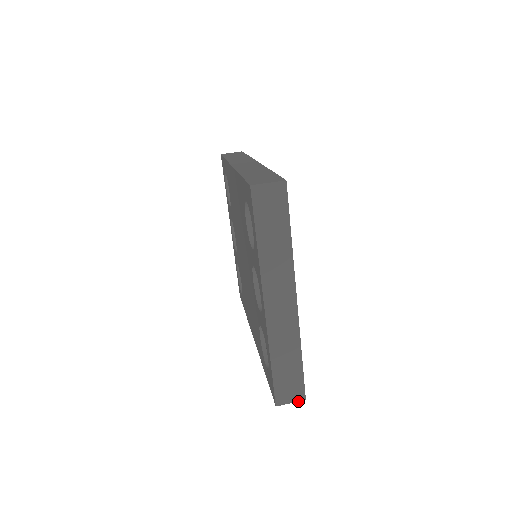
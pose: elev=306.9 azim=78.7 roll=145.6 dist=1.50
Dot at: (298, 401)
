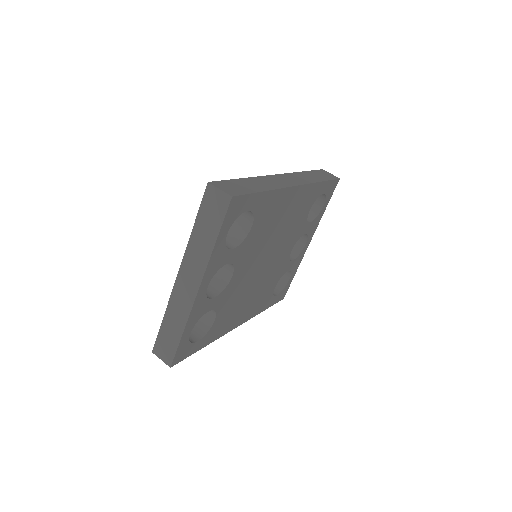
Dot at: (166, 363)
